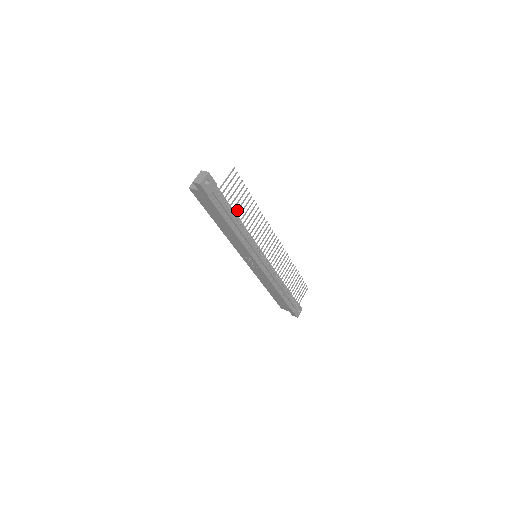
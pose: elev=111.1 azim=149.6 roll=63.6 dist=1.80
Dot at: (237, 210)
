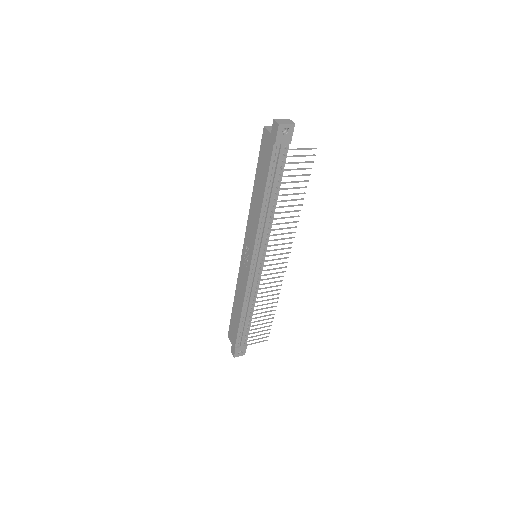
Dot at: (283, 188)
